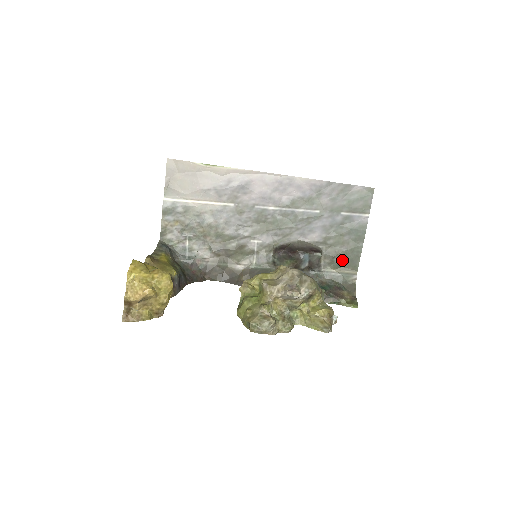
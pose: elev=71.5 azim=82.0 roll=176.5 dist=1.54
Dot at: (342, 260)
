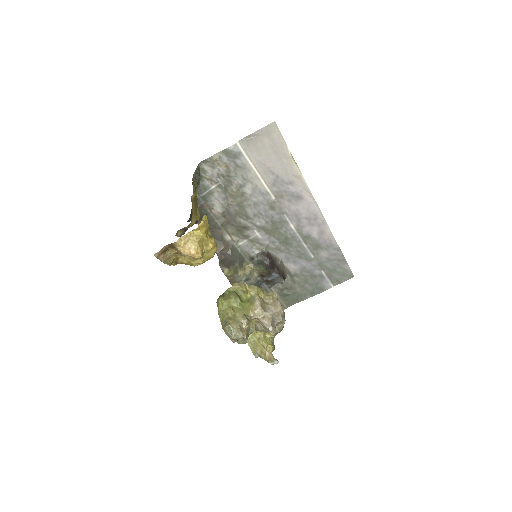
Dot at: (288, 294)
